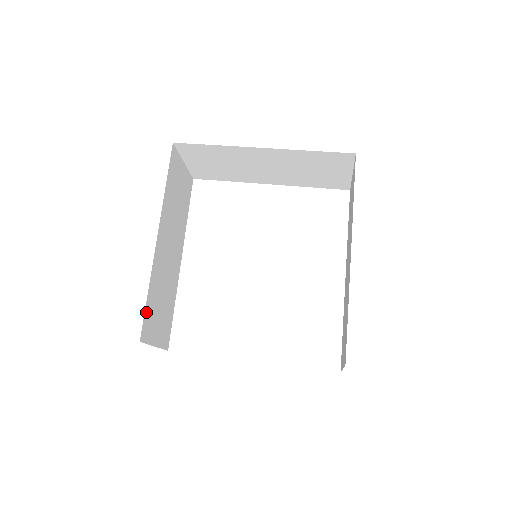
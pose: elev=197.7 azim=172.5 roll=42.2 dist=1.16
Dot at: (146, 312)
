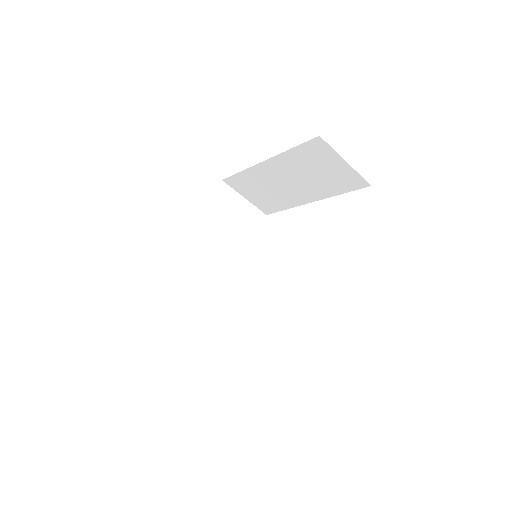
Dot at: (164, 302)
